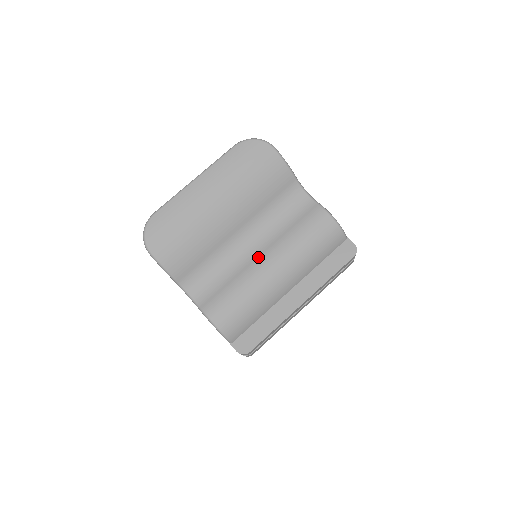
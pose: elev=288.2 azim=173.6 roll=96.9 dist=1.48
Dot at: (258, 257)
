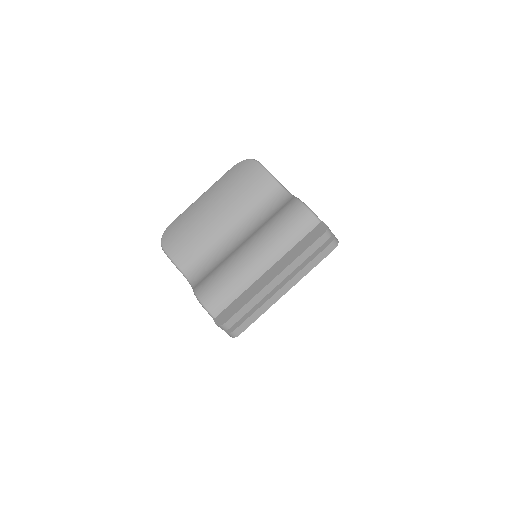
Dot at: (241, 245)
